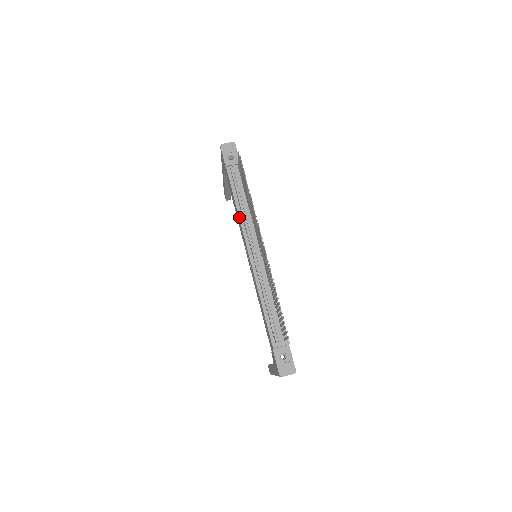
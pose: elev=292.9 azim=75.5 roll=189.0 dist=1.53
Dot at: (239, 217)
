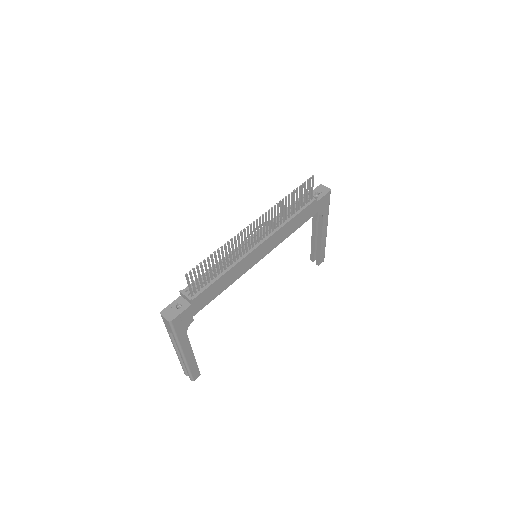
Dot at: (273, 219)
